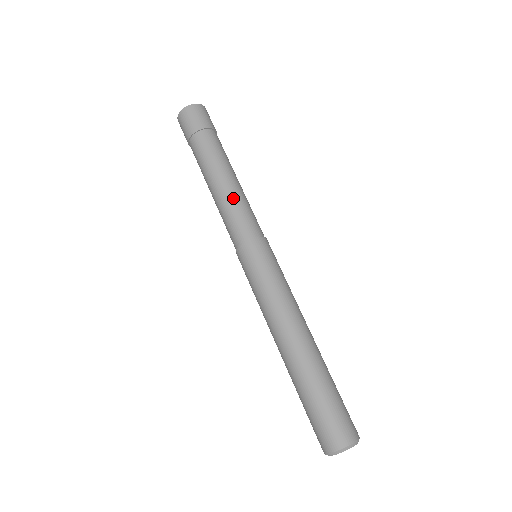
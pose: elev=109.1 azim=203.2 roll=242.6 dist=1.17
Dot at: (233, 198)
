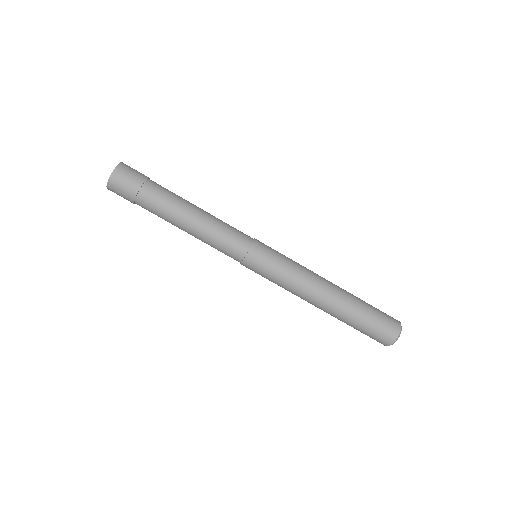
Dot at: (214, 223)
